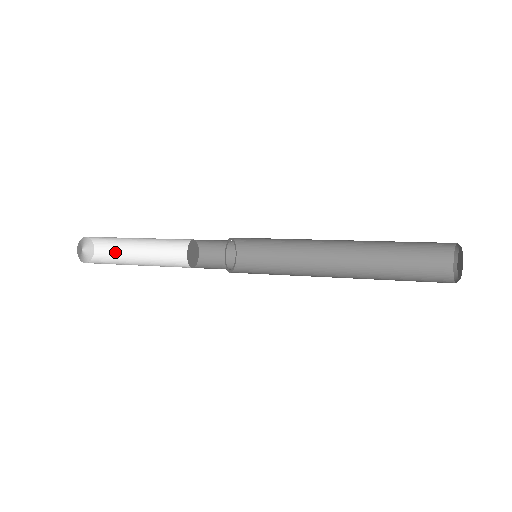
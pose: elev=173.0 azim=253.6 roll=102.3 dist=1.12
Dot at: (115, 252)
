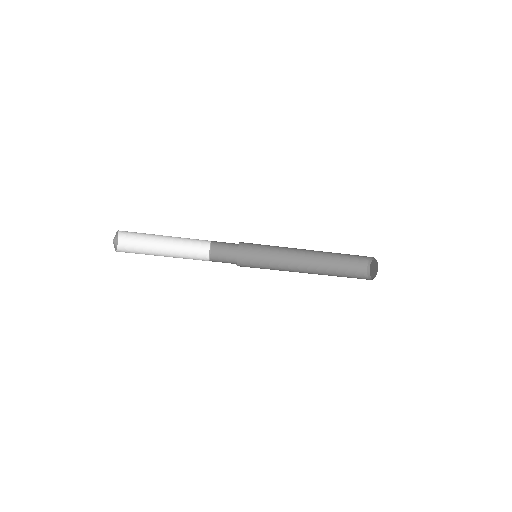
Dot at: (136, 253)
